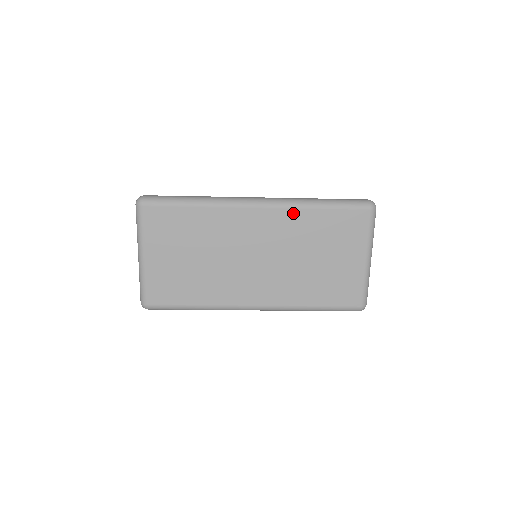
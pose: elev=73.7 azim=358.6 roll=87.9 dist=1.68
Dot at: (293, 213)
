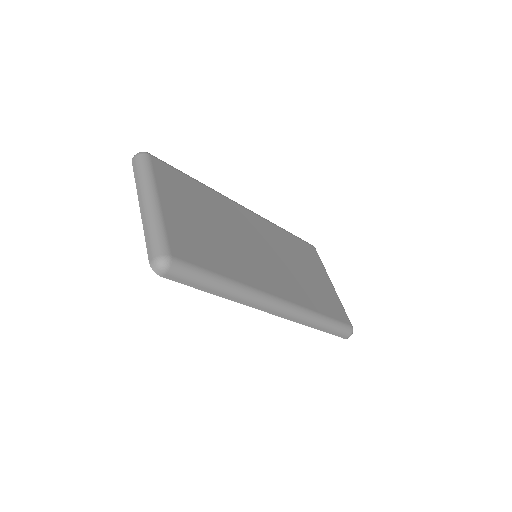
Dot at: (272, 226)
